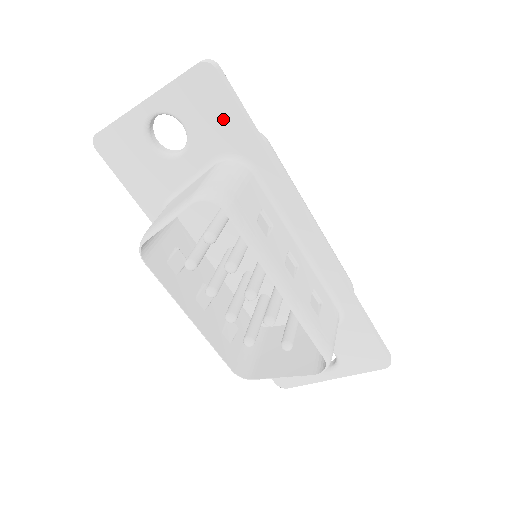
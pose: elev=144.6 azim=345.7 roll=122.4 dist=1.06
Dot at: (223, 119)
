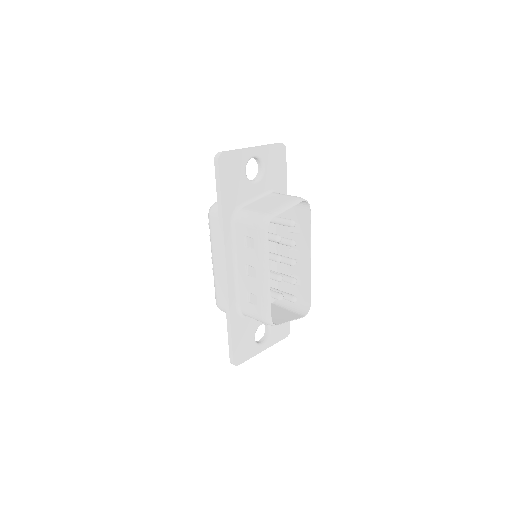
Dot at: (279, 172)
